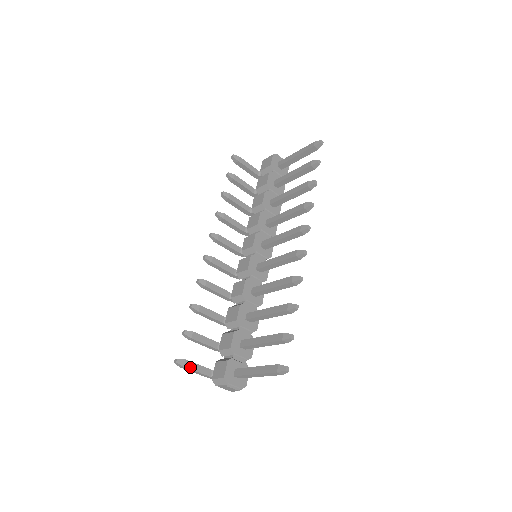
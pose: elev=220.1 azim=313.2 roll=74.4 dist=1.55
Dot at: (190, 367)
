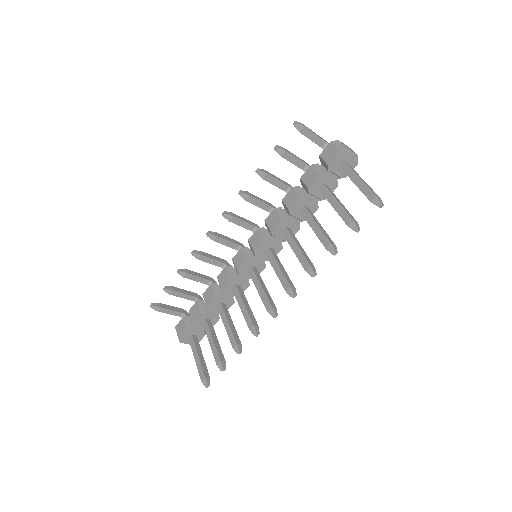
Dot at: (162, 311)
